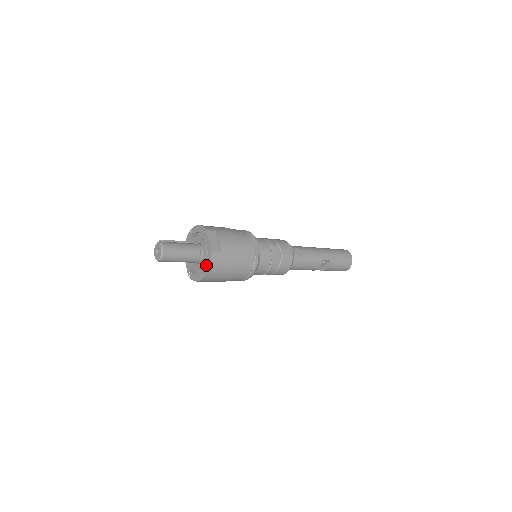
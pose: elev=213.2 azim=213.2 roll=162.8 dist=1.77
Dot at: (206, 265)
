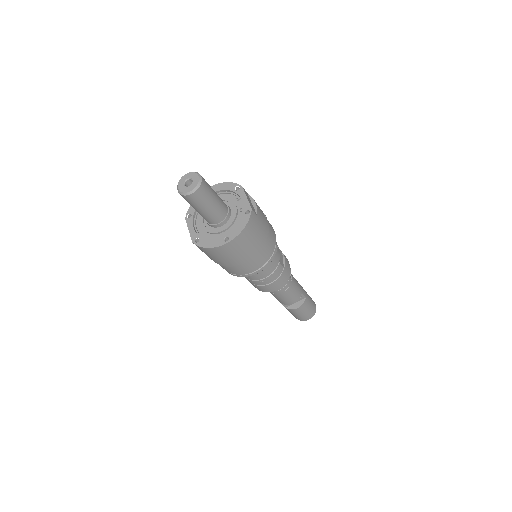
Dot at: (238, 225)
